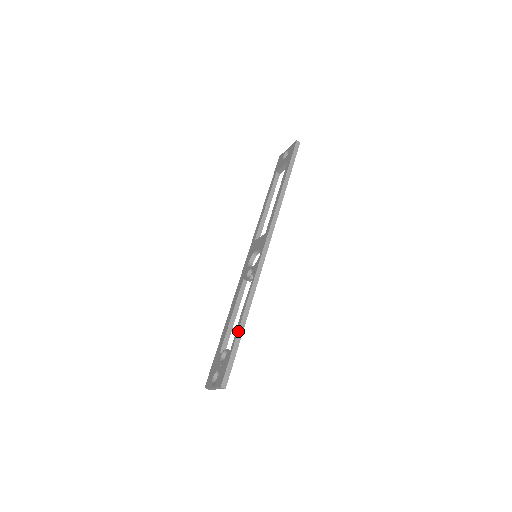
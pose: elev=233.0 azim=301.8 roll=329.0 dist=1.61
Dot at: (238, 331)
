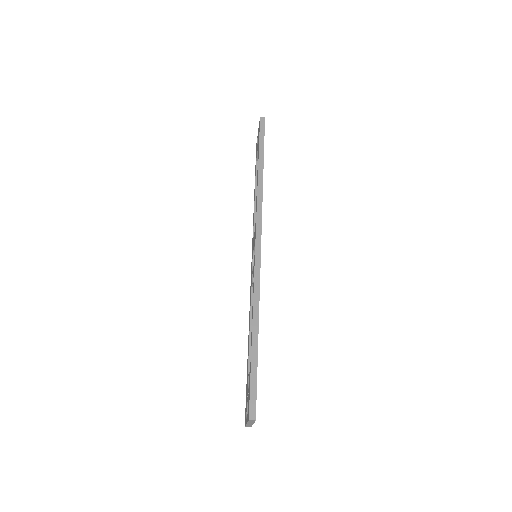
Dot at: (252, 347)
